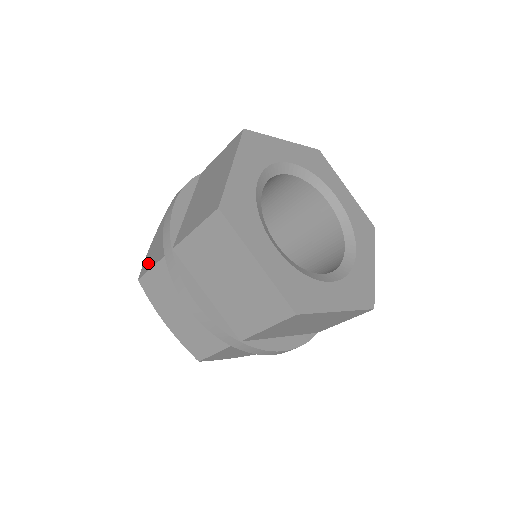
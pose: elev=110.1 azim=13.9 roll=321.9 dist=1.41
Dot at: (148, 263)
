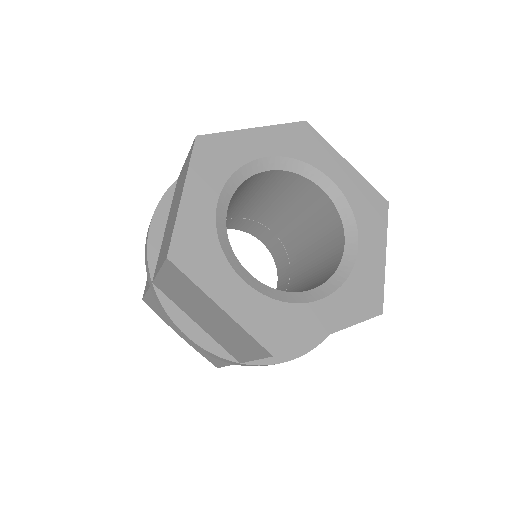
Dot at: occluded
